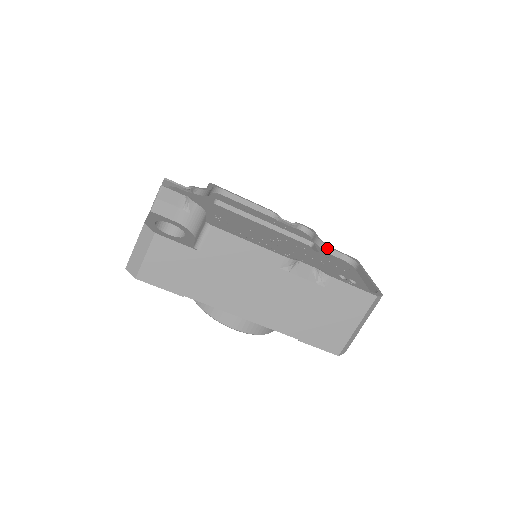
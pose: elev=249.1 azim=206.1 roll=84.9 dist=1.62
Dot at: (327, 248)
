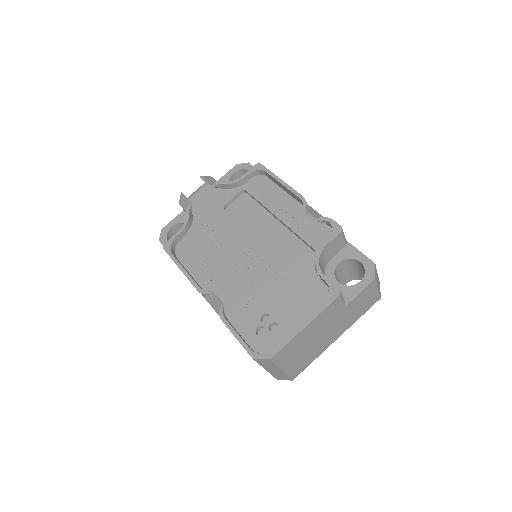
Dot at: (316, 266)
